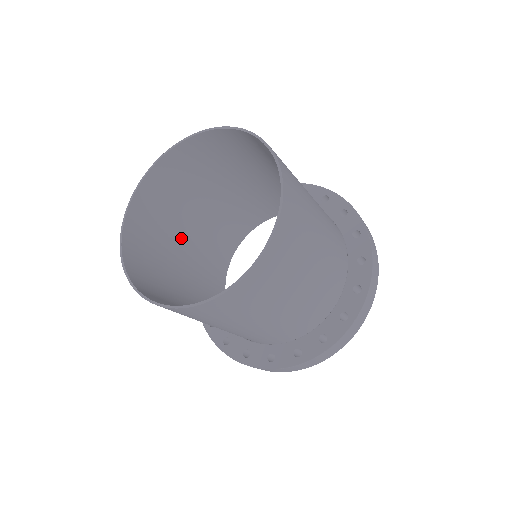
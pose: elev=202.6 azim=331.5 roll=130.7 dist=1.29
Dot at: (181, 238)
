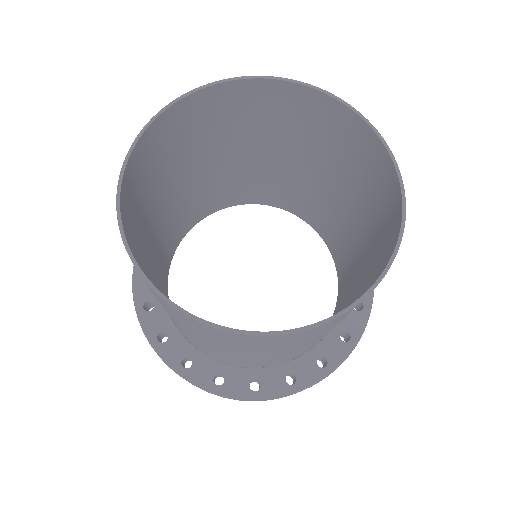
Dot at: (152, 281)
